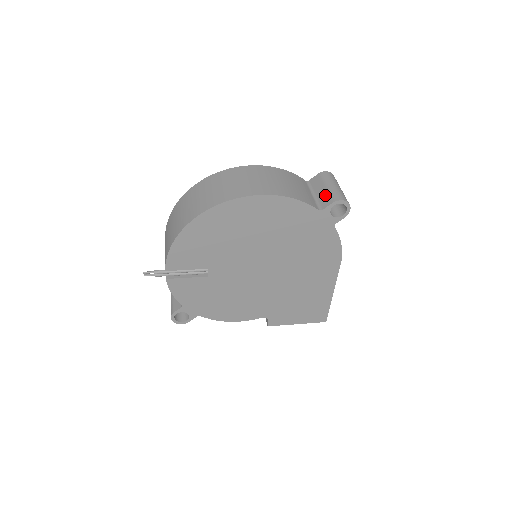
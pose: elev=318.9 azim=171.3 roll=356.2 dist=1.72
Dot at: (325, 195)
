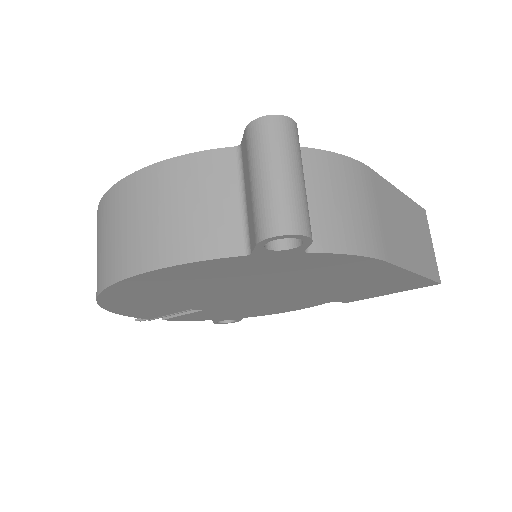
Dot at: (250, 211)
